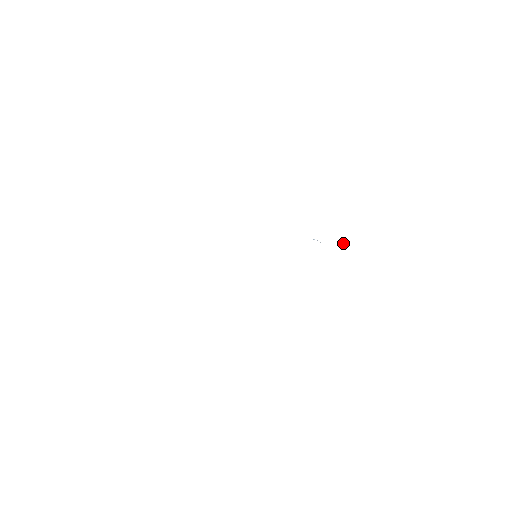
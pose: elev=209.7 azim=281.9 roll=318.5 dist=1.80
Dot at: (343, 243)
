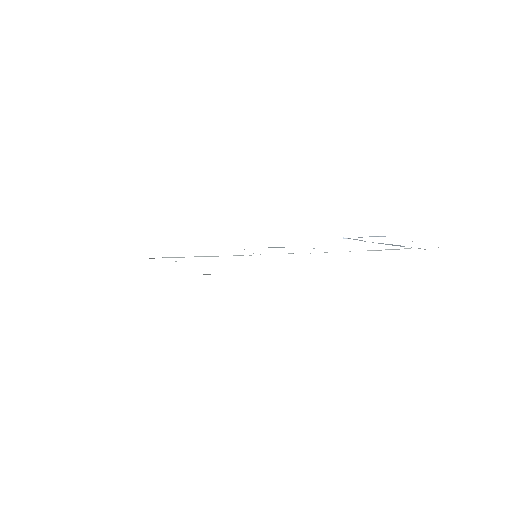
Dot at: (384, 236)
